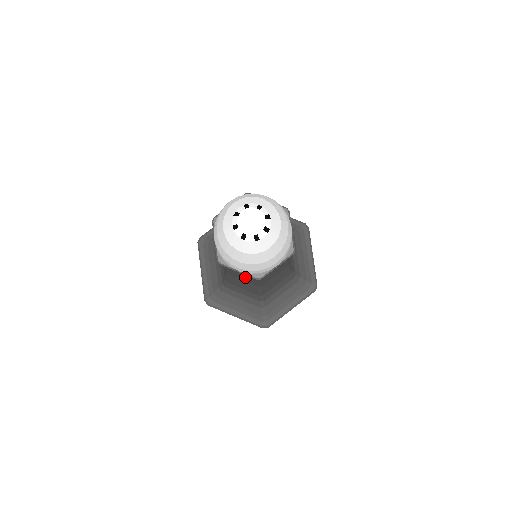
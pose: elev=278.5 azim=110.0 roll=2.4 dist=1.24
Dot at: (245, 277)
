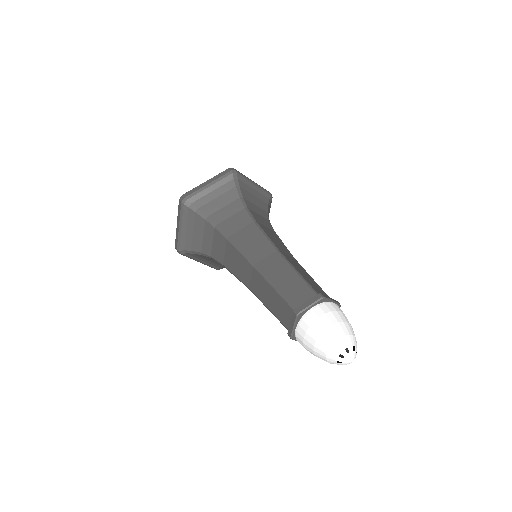
Dot at: occluded
